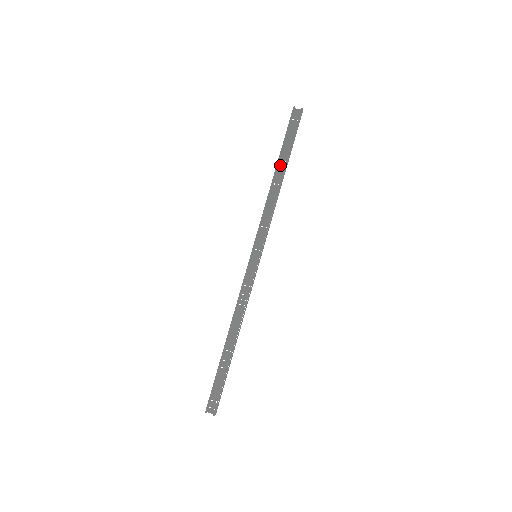
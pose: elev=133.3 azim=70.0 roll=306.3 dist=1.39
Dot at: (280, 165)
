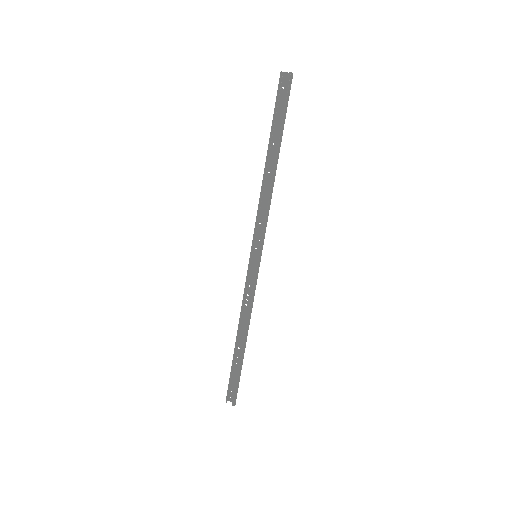
Dot at: (272, 149)
